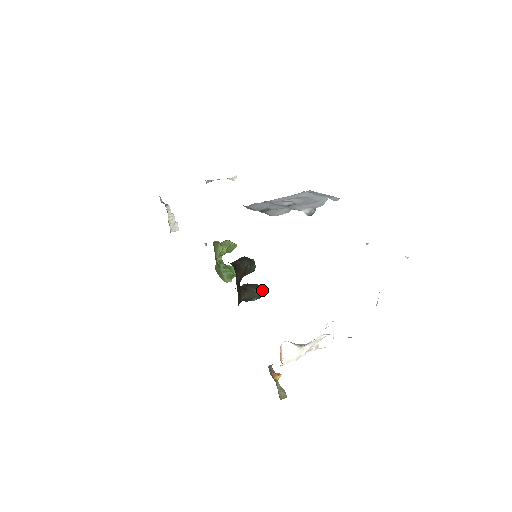
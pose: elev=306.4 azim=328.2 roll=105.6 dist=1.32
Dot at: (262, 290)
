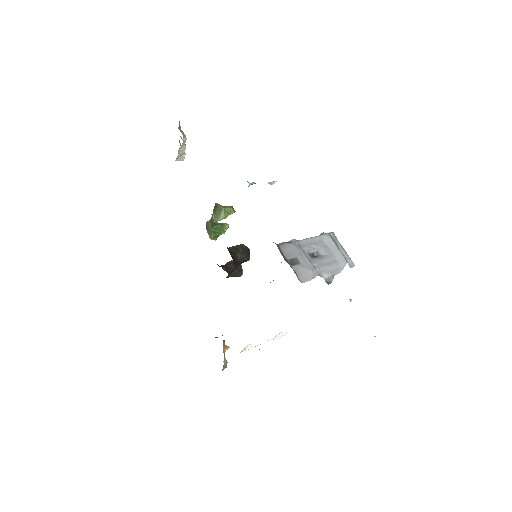
Dot at: occluded
